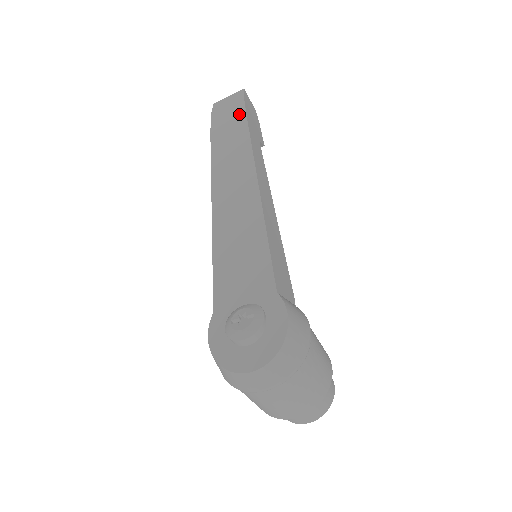
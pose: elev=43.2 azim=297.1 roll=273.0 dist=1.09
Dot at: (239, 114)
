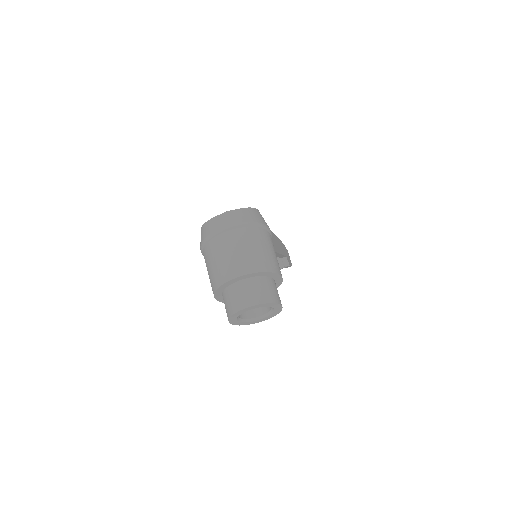
Dot at: occluded
